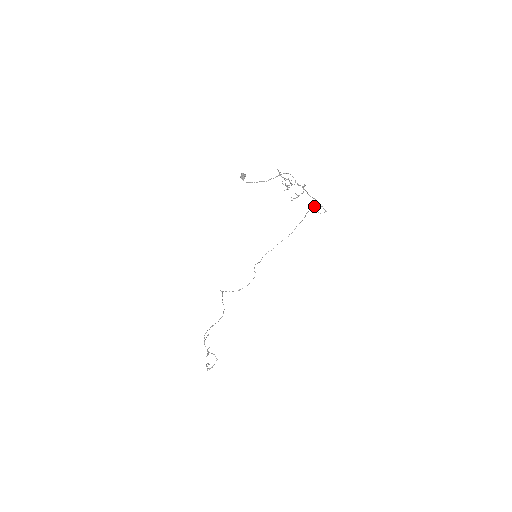
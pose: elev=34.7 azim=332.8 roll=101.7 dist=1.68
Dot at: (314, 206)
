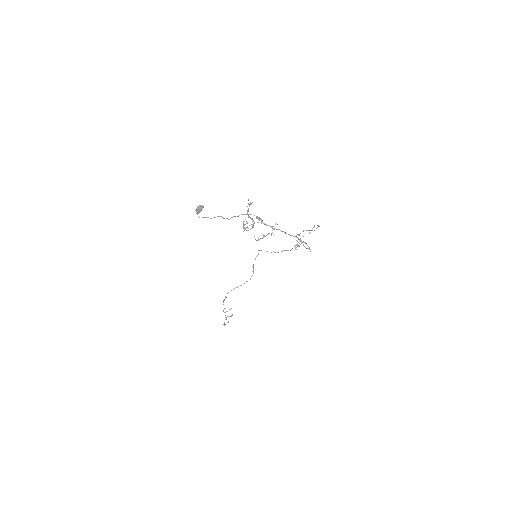
Dot at: occluded
